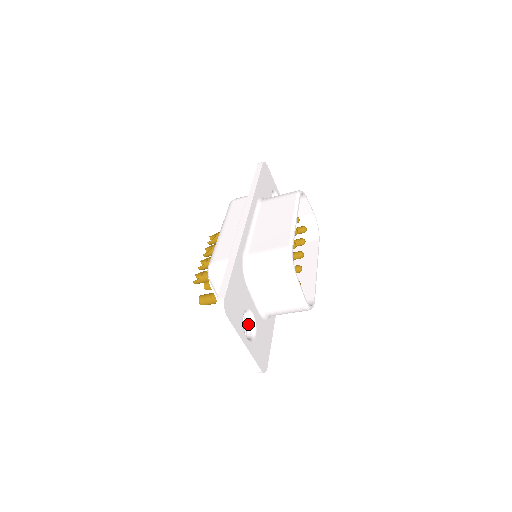
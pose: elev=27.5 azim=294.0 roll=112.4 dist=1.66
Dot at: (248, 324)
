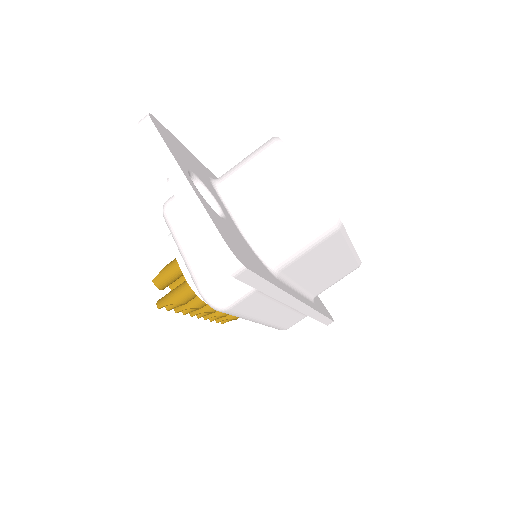
Dot at: occluded
